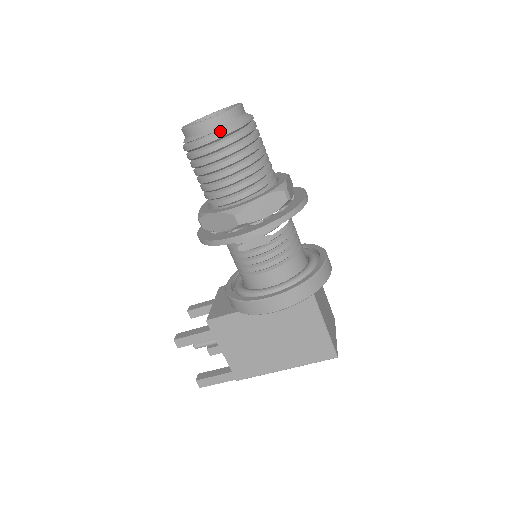
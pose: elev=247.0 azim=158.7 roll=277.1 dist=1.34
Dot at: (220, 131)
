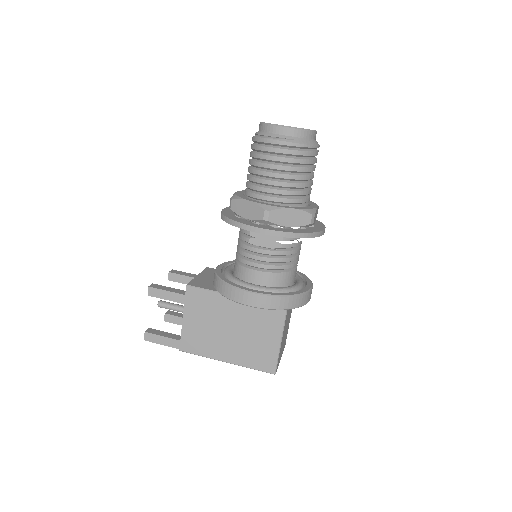
Dot at: (291, 141)
